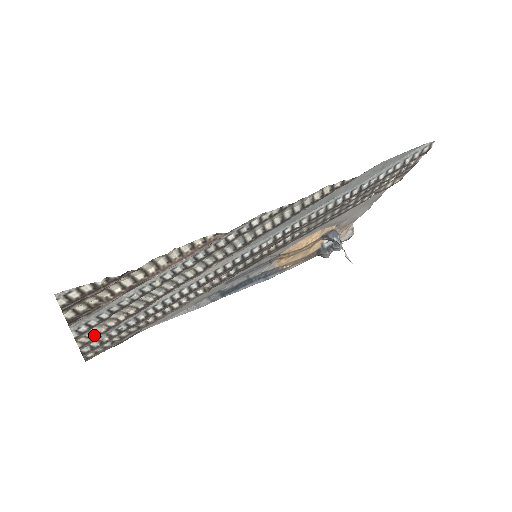
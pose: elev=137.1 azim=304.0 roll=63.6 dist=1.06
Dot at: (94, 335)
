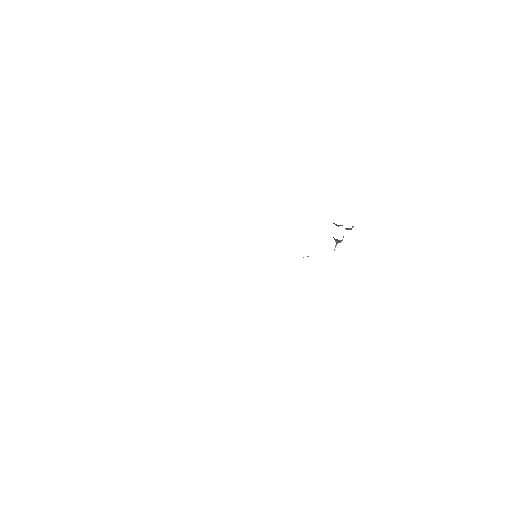
Dot at: occluded
